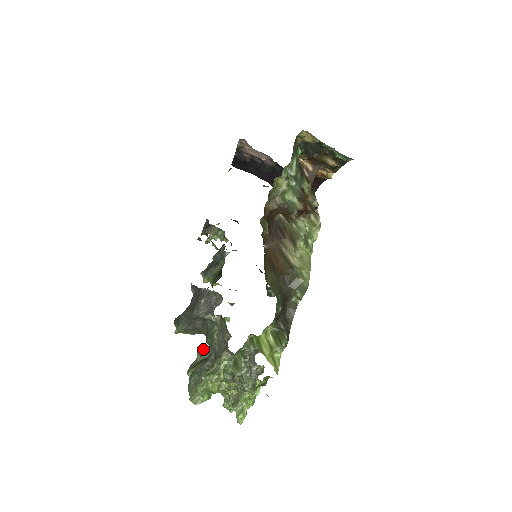
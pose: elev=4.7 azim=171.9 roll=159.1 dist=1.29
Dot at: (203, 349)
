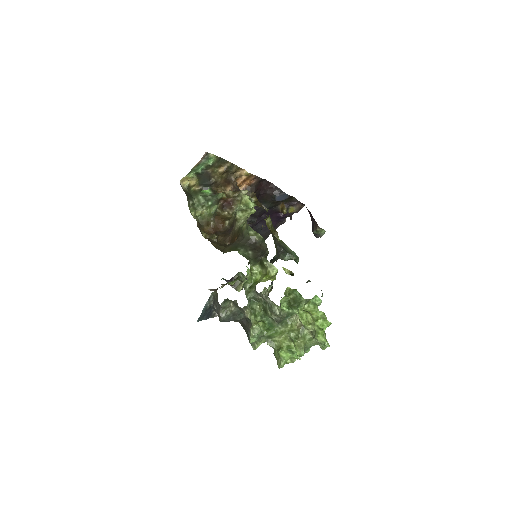
Dot at: occluded
